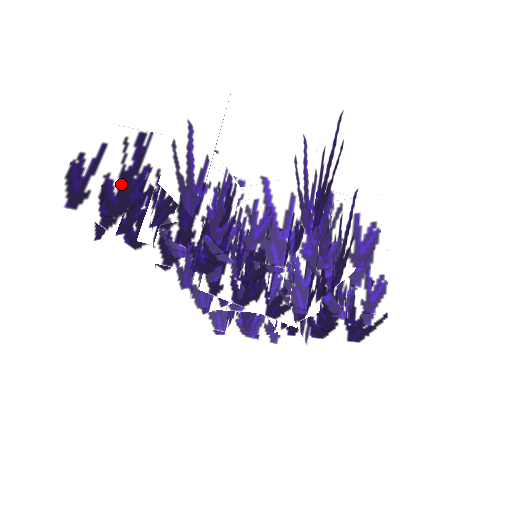
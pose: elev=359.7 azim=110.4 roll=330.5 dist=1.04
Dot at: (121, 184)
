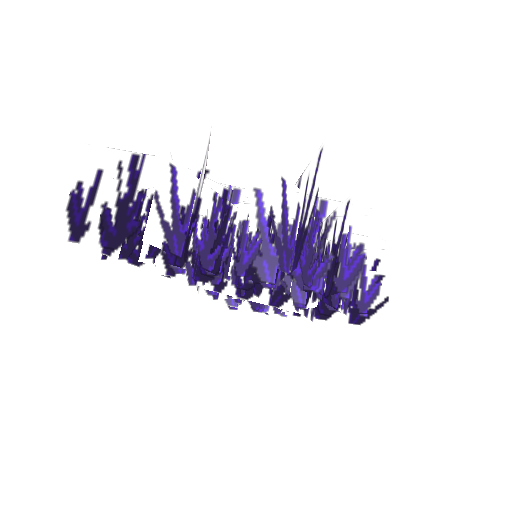
Dot at: (118, 213)
